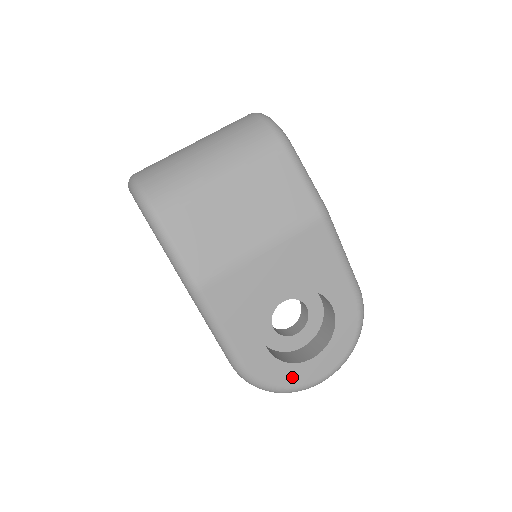
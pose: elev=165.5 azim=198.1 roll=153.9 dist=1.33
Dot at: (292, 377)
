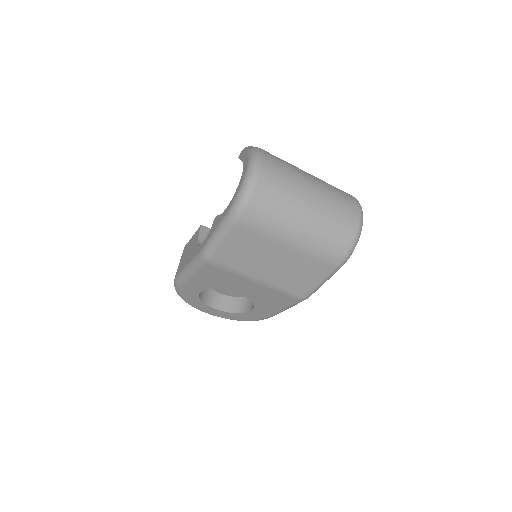
Dot at: (195, 303)
